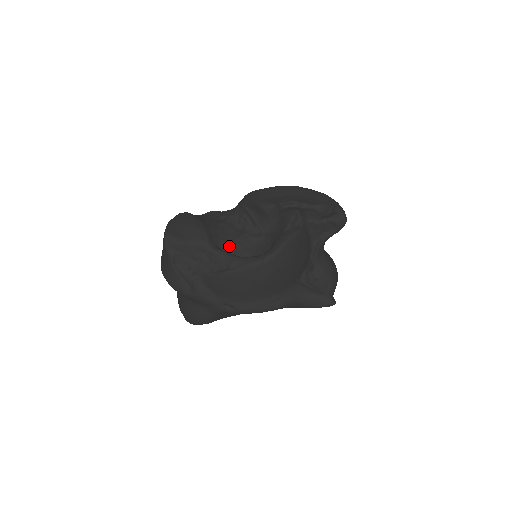
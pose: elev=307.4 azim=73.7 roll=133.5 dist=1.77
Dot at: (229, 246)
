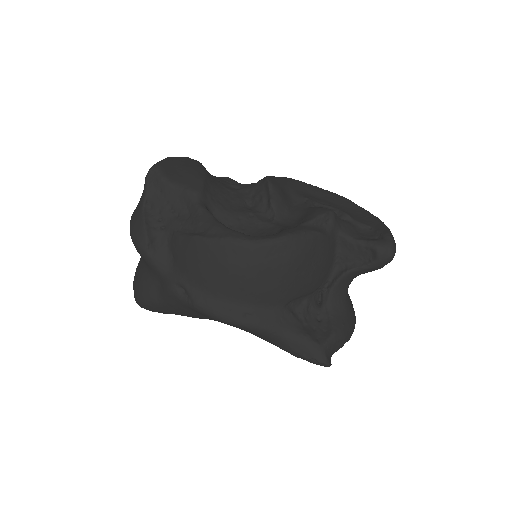
Dot at: (223, 215)
